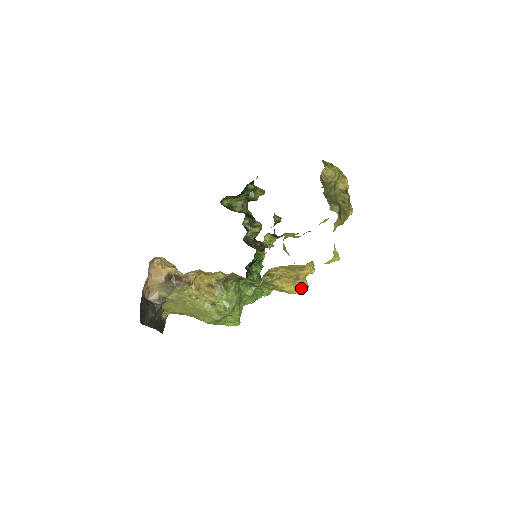
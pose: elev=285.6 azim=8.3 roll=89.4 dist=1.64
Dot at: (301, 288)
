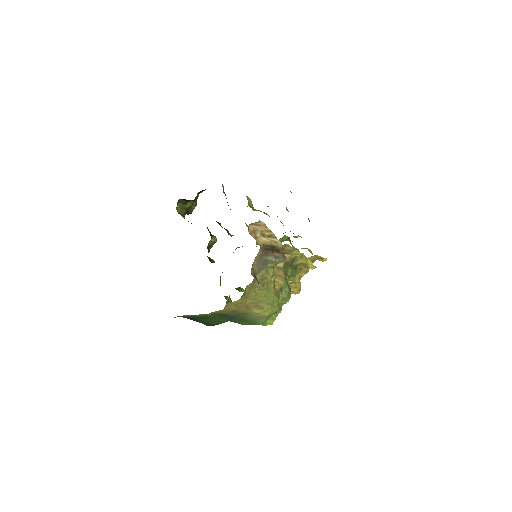
Dot at: occluded
